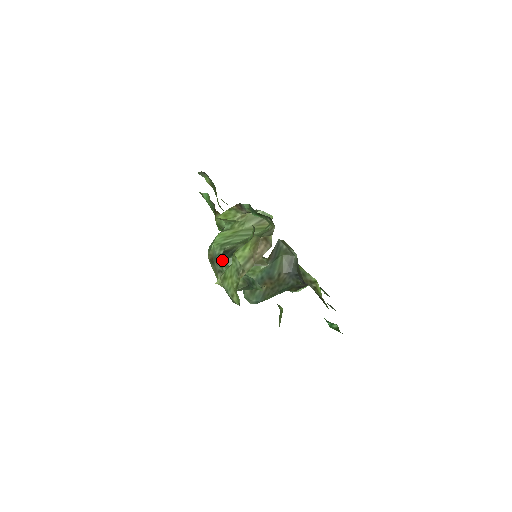
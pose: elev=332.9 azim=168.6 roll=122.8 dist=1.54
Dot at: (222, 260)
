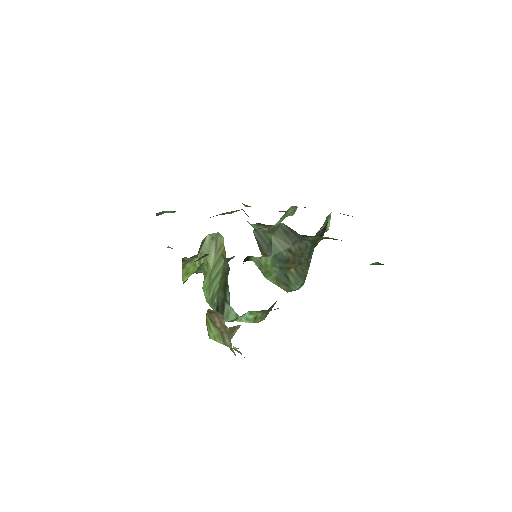
Dot at: occluded
